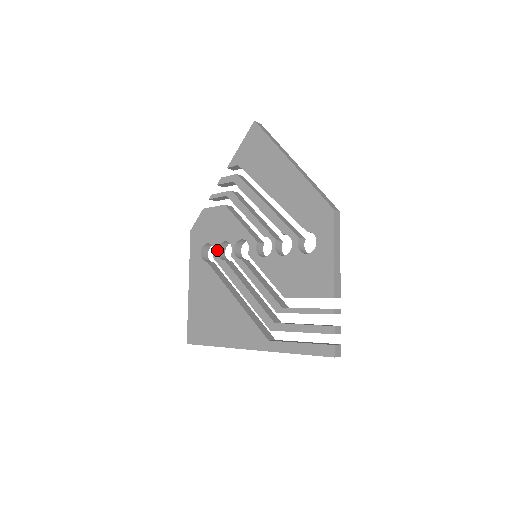
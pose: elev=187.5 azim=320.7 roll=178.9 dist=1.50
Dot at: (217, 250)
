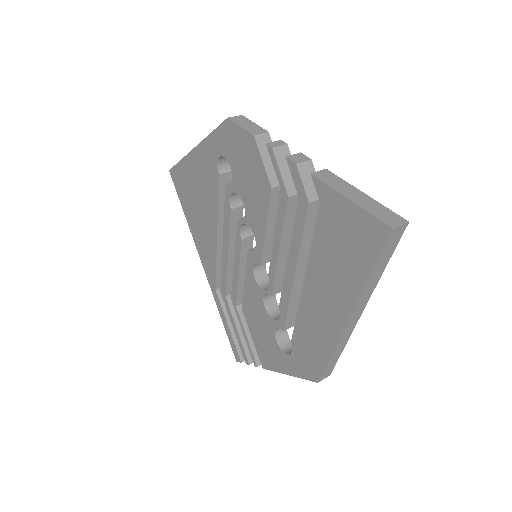
Dot at: (232, 191)
